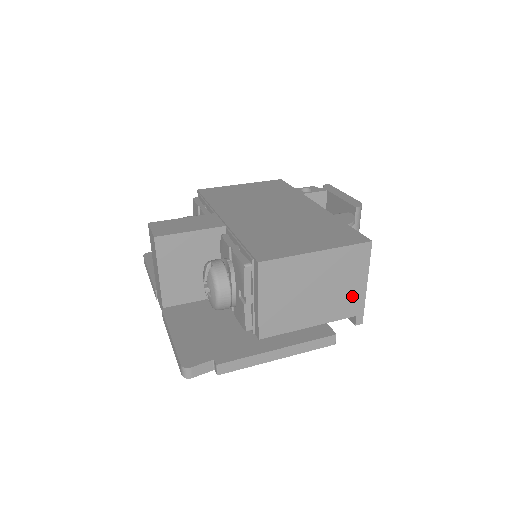
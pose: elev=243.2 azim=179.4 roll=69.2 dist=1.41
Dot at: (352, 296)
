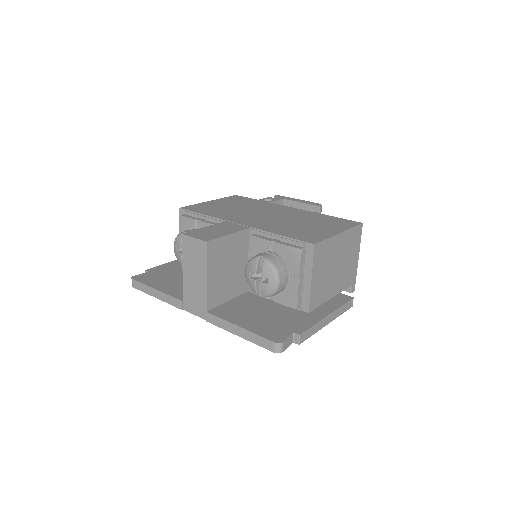
Dot at: (352, 268)
